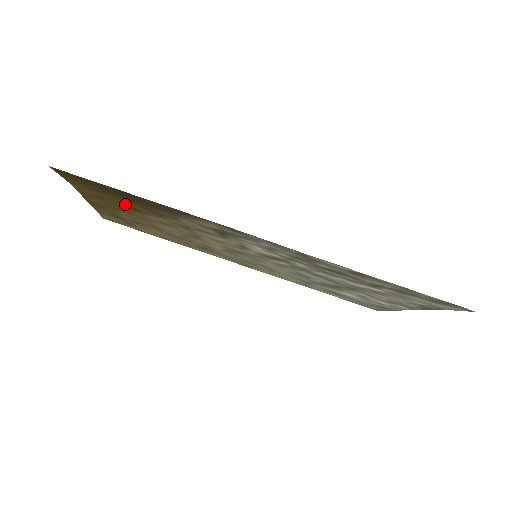
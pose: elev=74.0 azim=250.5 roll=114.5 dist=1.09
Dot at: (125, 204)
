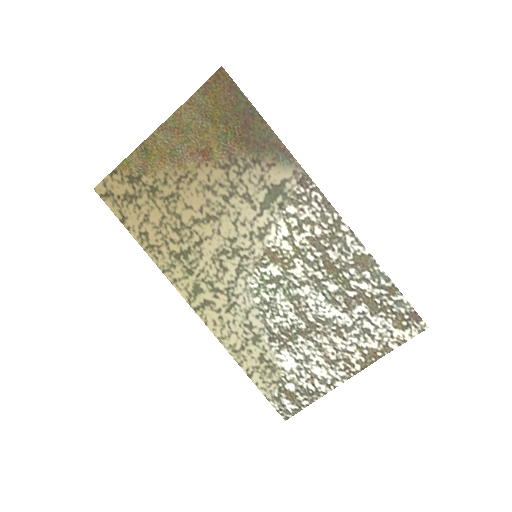
Dot at: (207, 143)
